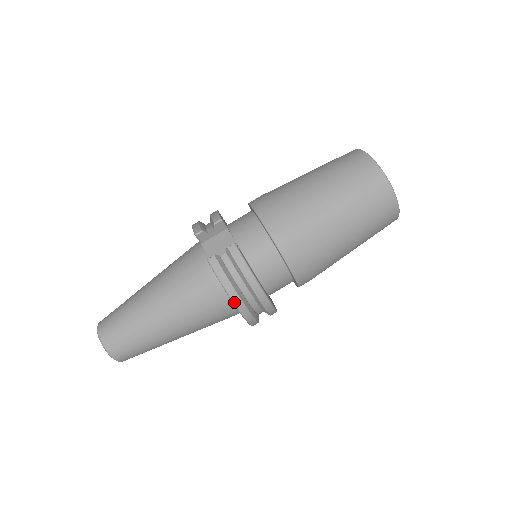
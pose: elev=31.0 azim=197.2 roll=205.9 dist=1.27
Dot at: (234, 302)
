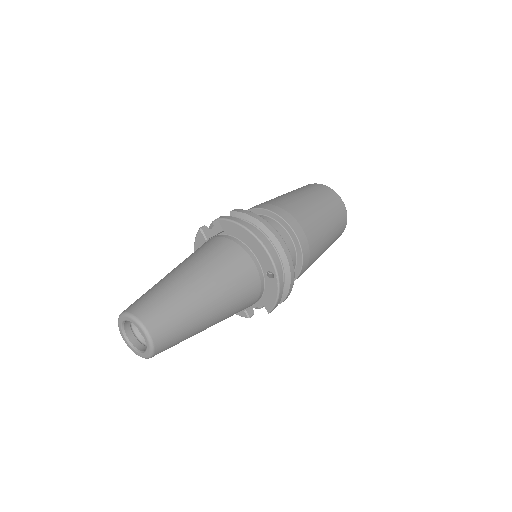
Dot at: (252, 232)
